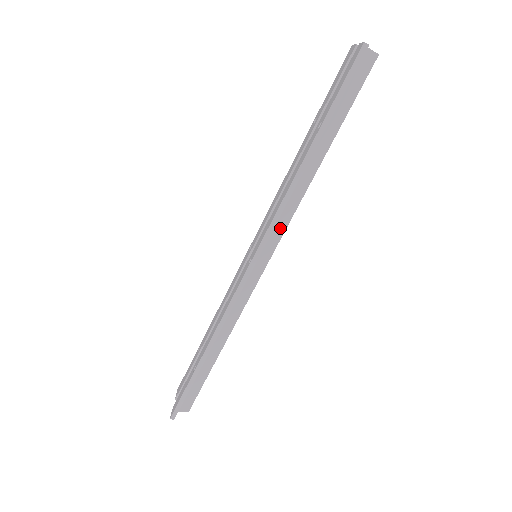
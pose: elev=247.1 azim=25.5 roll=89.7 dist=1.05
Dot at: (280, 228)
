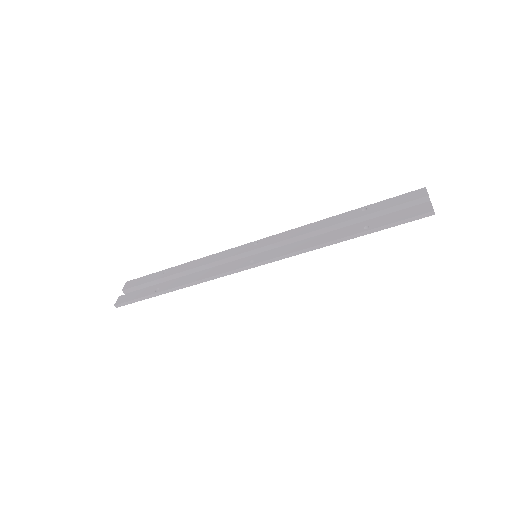
Dot at: occluded
